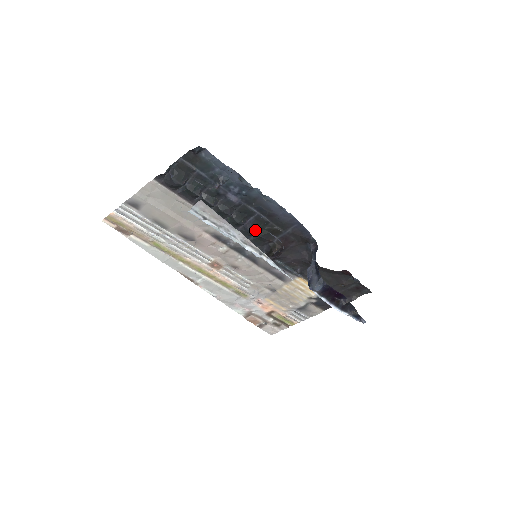
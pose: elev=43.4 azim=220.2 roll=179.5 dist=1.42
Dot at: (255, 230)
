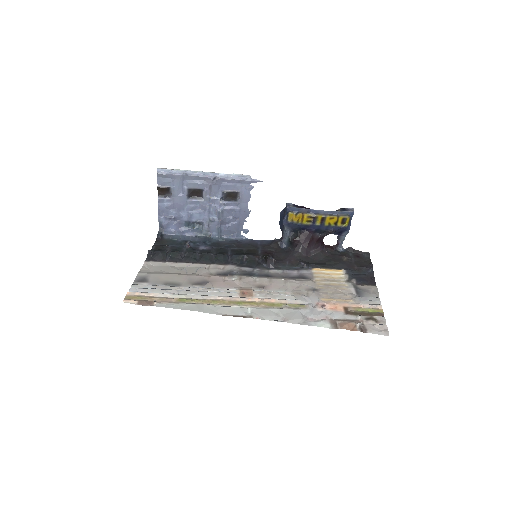
Dot at: (239, 254)
